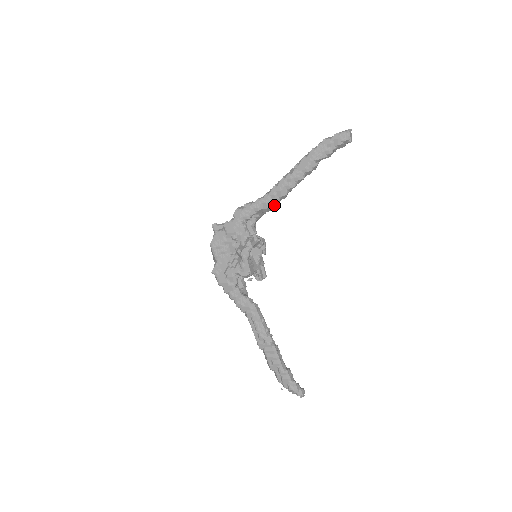
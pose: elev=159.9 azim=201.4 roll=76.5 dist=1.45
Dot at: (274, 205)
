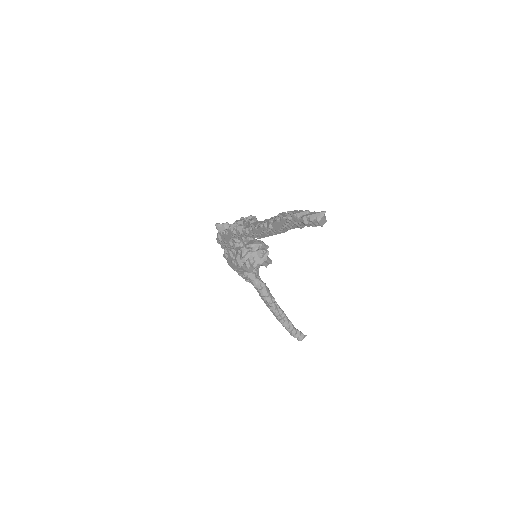
Dot at: (260, 237)
